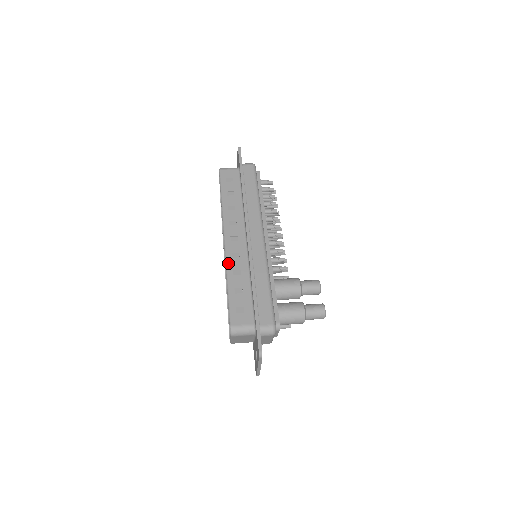
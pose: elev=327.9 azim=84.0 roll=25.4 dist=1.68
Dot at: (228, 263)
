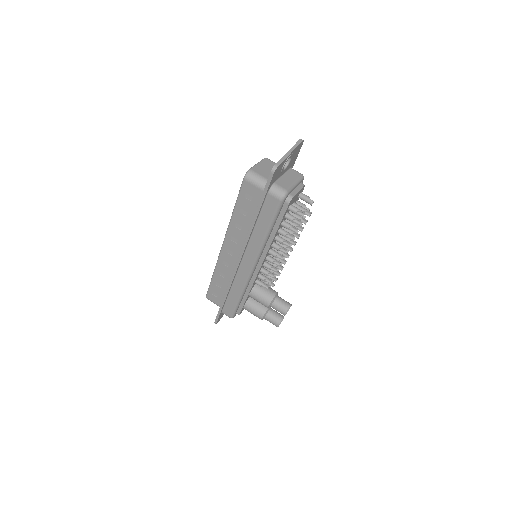
Dot at: (218, 265)
